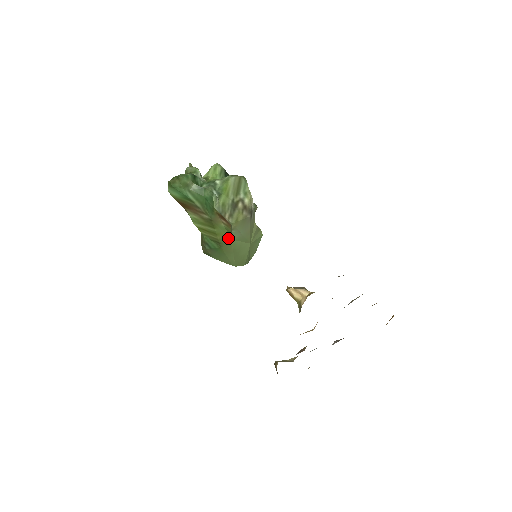
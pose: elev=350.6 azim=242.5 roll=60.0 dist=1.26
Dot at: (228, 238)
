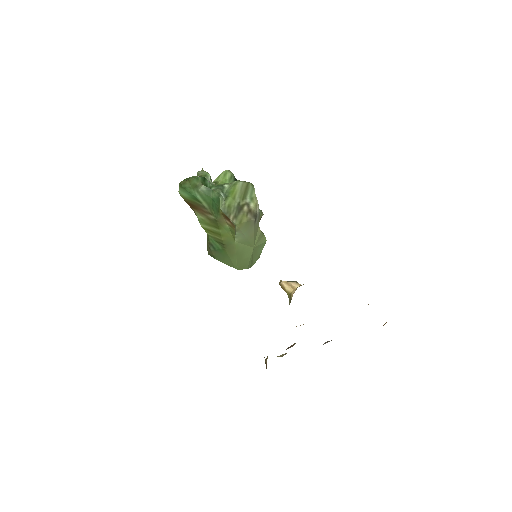
Dot at: (232, 240)
